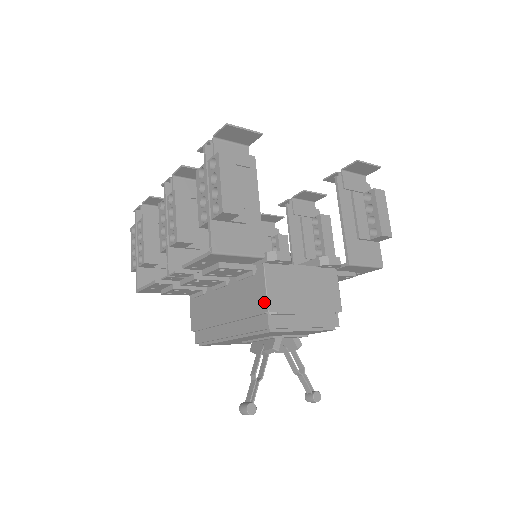
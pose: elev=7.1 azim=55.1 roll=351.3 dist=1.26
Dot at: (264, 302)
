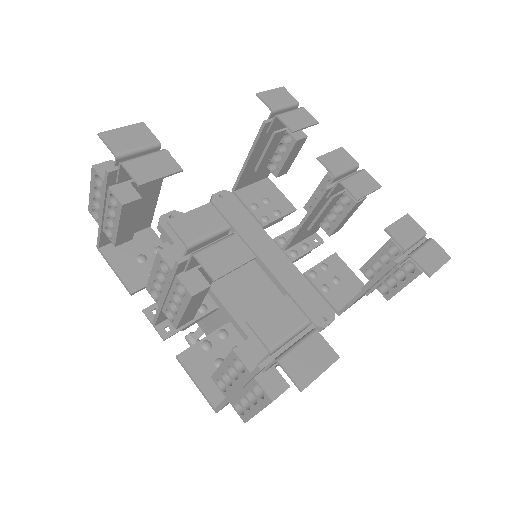
Dot at: occluded
